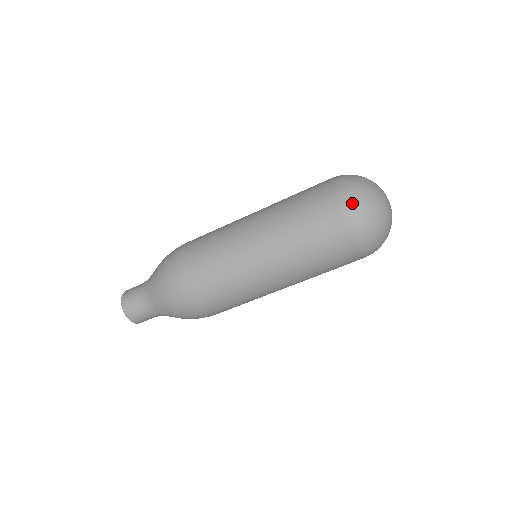
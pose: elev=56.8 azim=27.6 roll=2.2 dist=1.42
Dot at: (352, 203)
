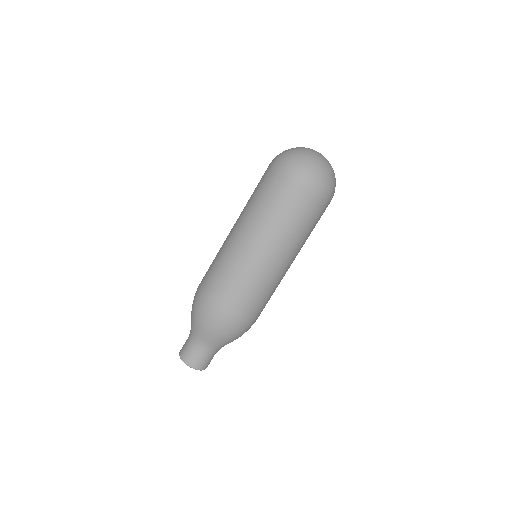
Dot at: (299, 171)
